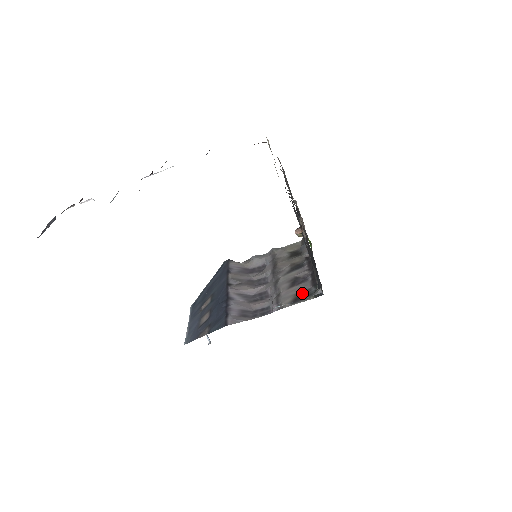
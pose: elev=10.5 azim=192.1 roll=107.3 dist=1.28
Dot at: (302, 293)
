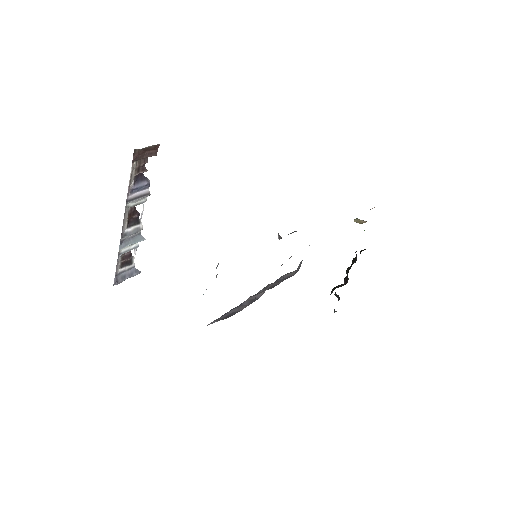
Dot at: occluded
